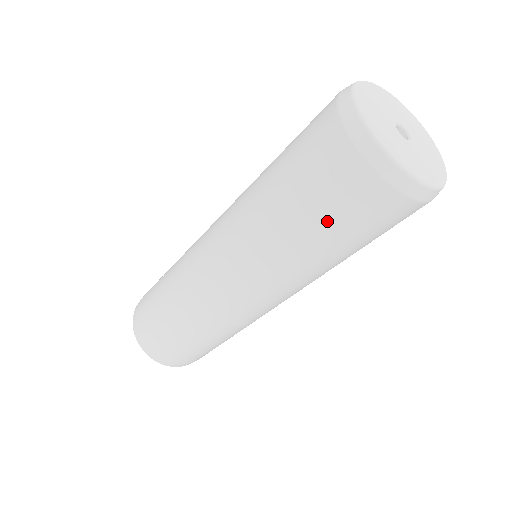
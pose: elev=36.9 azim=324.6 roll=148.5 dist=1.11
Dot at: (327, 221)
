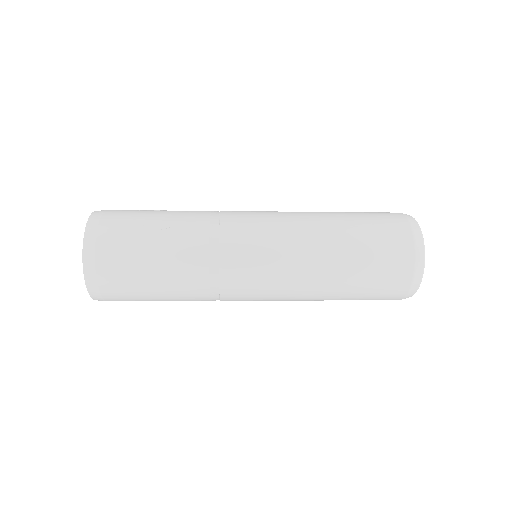
Dot at: (359, 298)
